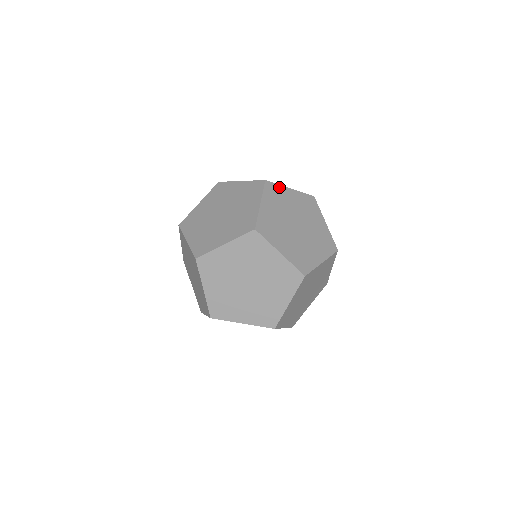
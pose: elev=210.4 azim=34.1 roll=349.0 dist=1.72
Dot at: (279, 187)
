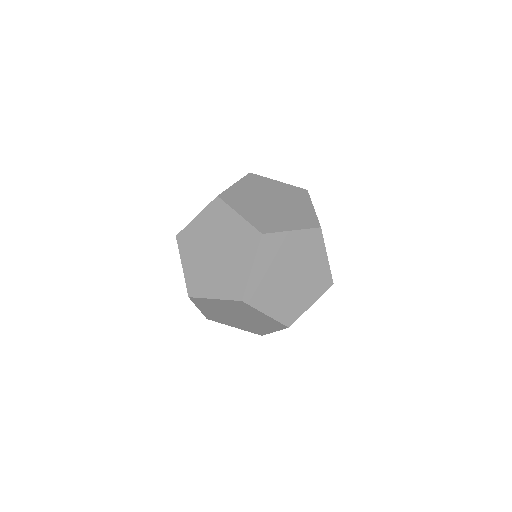
Dot at: occluded
